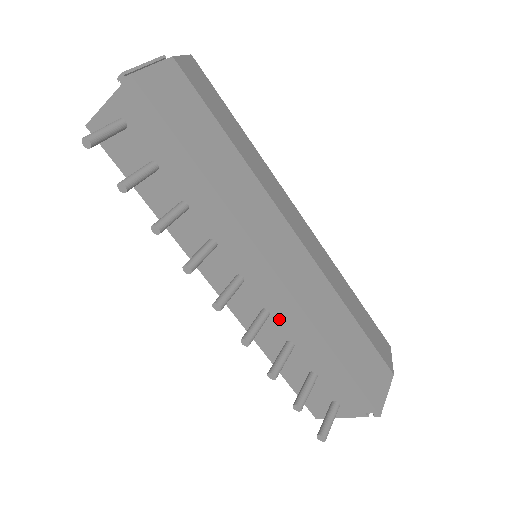
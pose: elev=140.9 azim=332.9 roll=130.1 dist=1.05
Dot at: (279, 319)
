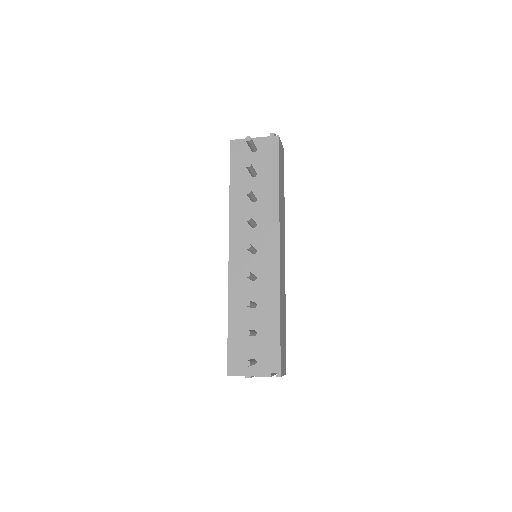
Dot at: (259, 285)
